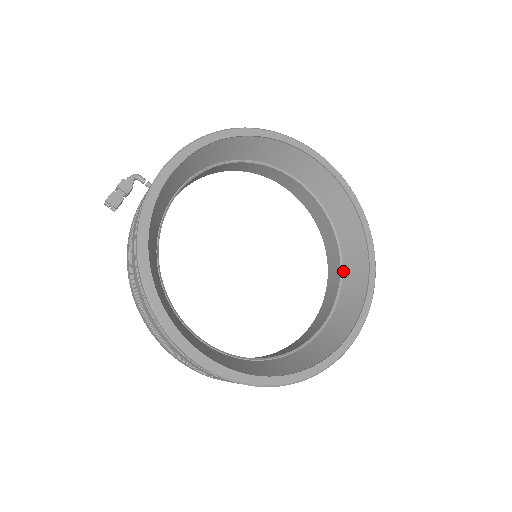
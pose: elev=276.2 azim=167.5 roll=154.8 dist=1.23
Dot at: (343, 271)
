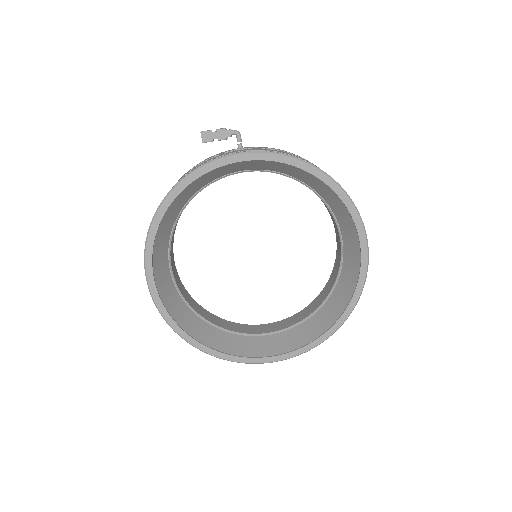
Dot at: (304, 322)
